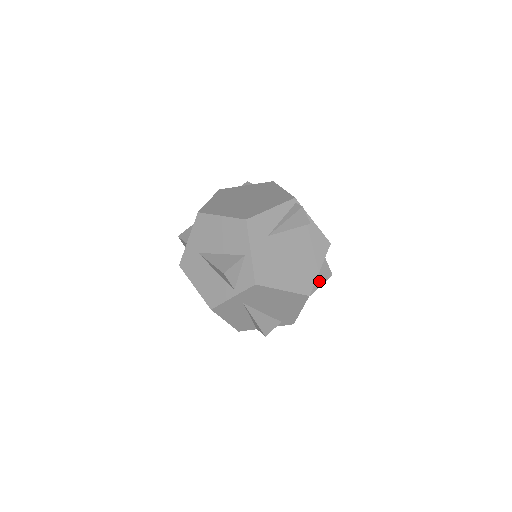
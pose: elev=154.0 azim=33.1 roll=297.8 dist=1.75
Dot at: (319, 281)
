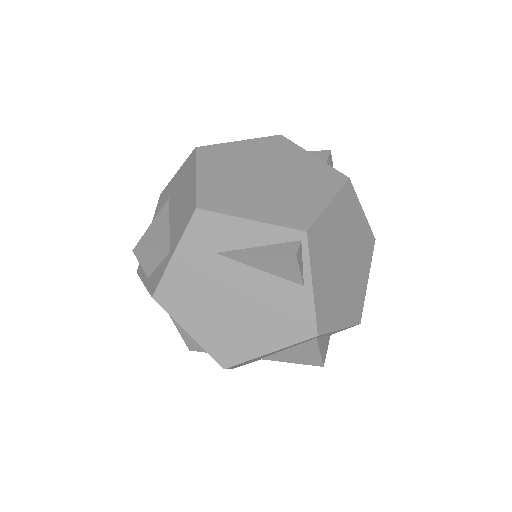
Dot at: (296, 357)
